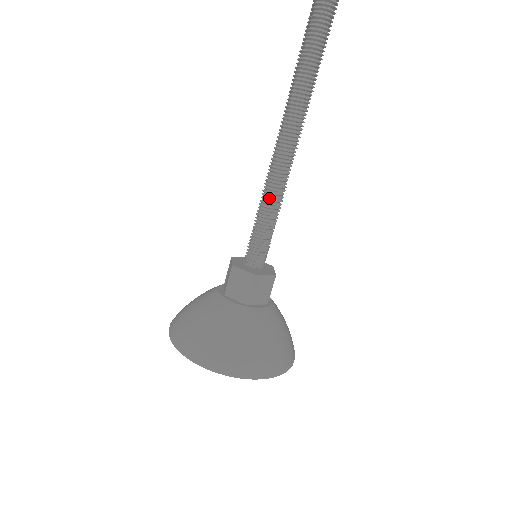
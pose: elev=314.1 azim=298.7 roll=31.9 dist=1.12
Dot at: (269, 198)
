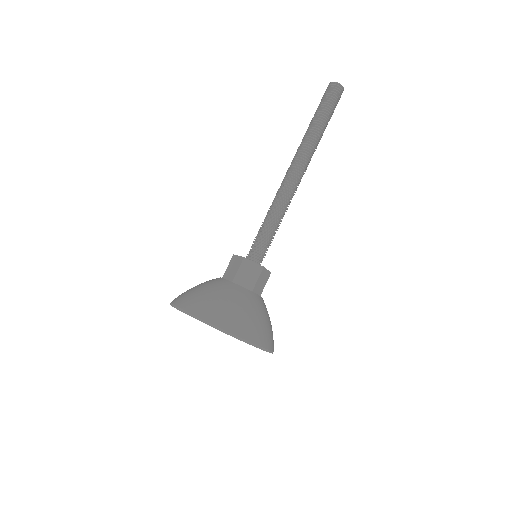
Dot at: (272, 209)
